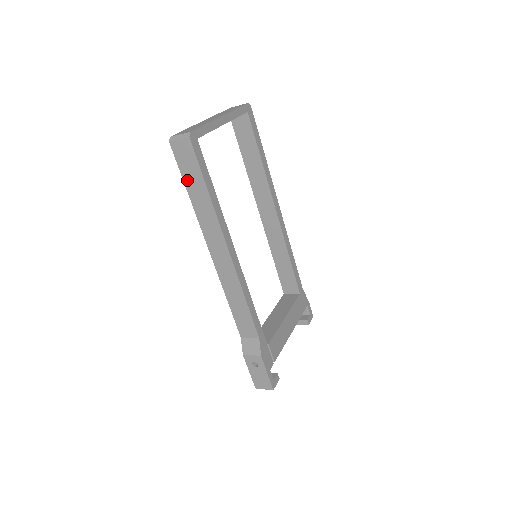
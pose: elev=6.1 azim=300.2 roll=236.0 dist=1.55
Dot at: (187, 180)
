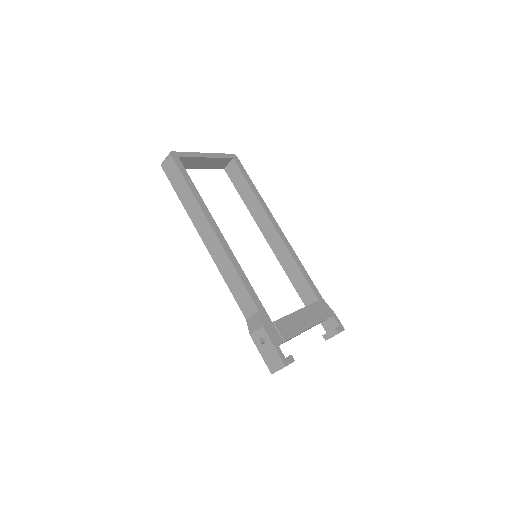
Dot at: (176, 188)
